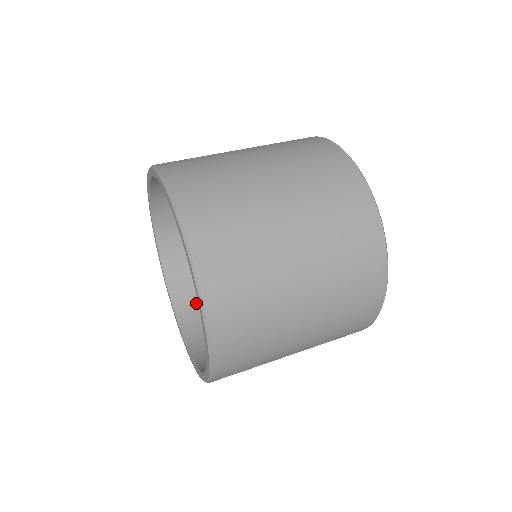
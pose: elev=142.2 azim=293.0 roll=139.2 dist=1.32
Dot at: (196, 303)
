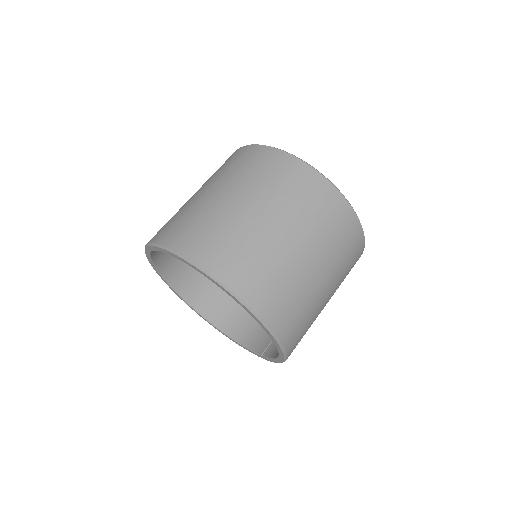
Dot at: (206, 294)
